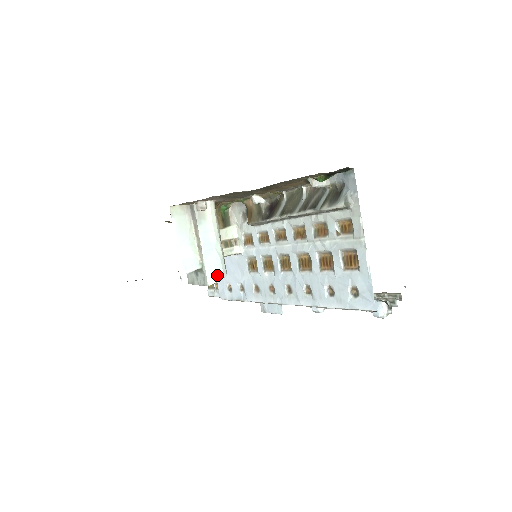
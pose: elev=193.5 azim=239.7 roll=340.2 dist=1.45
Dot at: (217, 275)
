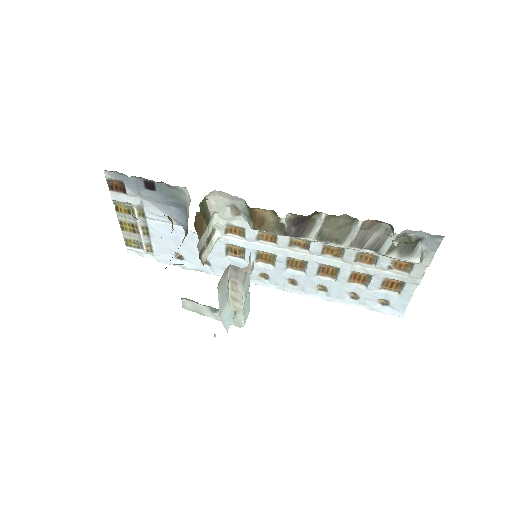
Dot at: (247, 312)
